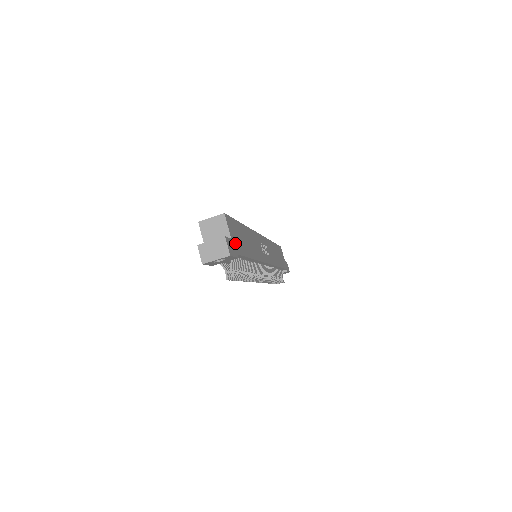
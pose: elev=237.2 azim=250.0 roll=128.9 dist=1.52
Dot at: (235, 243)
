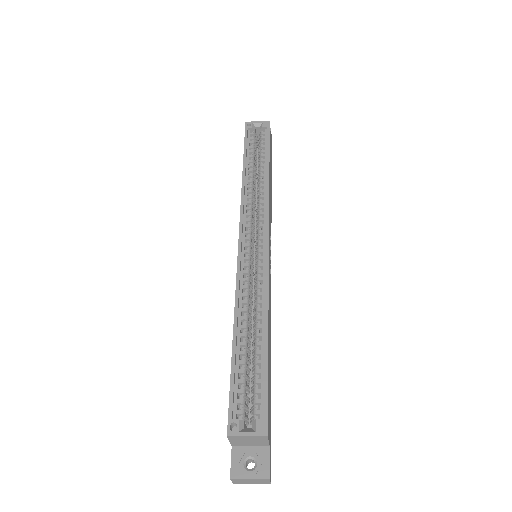
Dot at: (270, 431)
